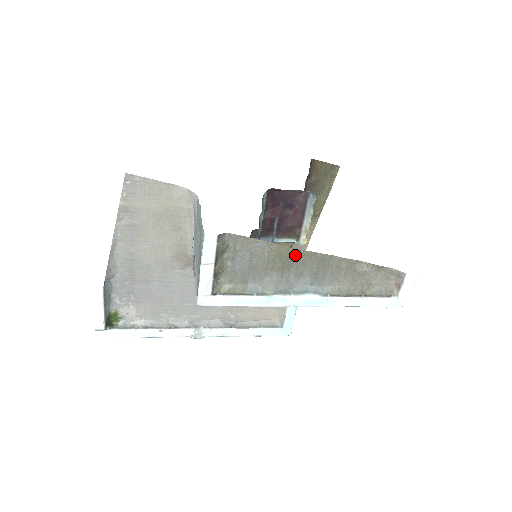
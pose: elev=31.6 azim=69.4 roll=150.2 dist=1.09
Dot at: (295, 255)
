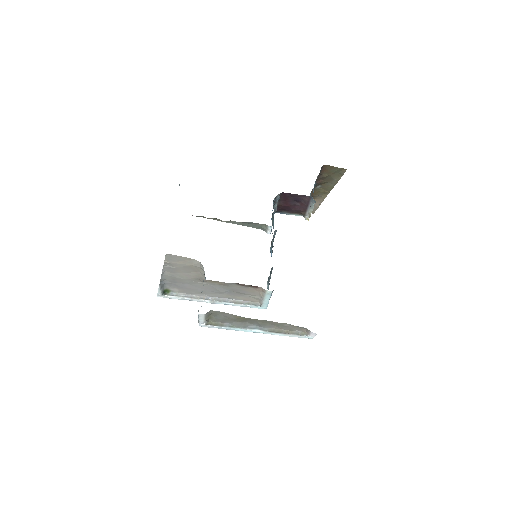
Dot at: (248, 319)
